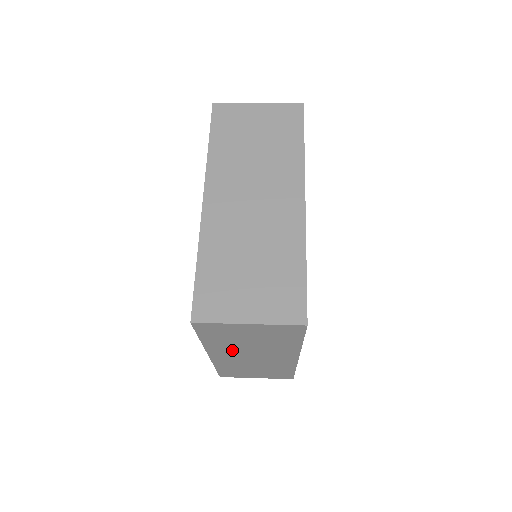
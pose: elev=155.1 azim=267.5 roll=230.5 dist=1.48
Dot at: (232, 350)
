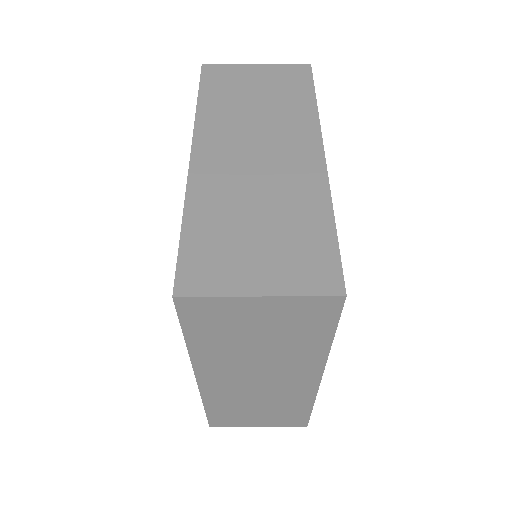
Dot at: occluded
